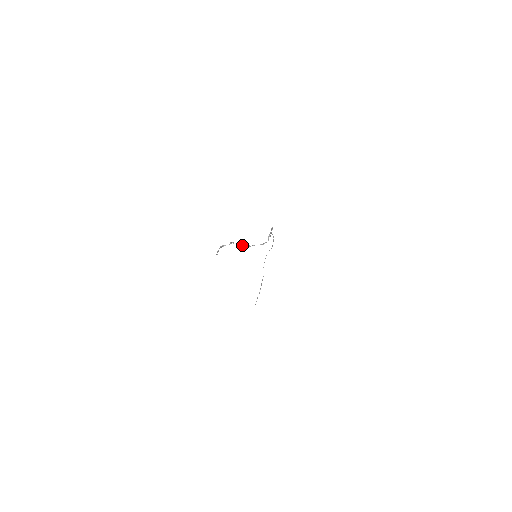
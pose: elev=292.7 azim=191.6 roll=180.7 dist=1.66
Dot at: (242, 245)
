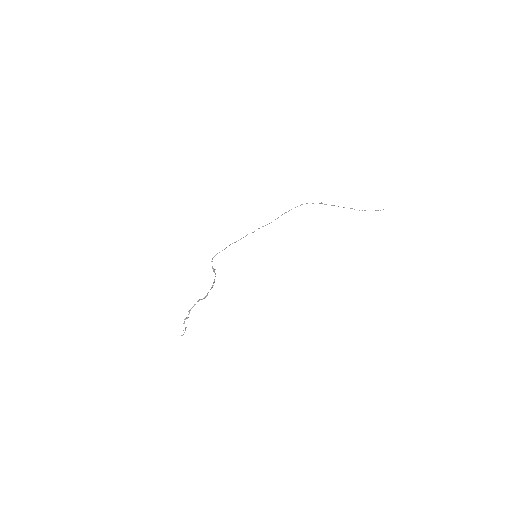
Dot at: (202, 299)
